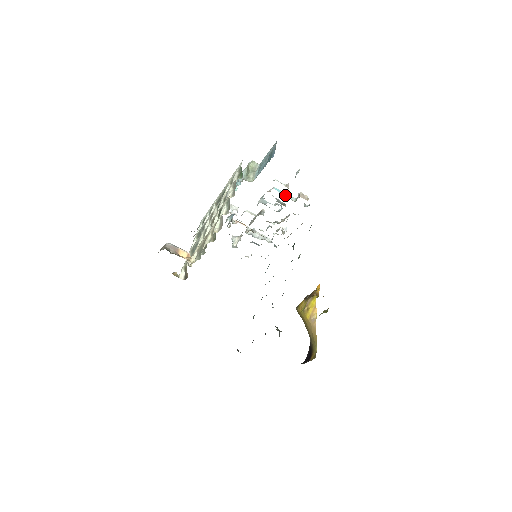
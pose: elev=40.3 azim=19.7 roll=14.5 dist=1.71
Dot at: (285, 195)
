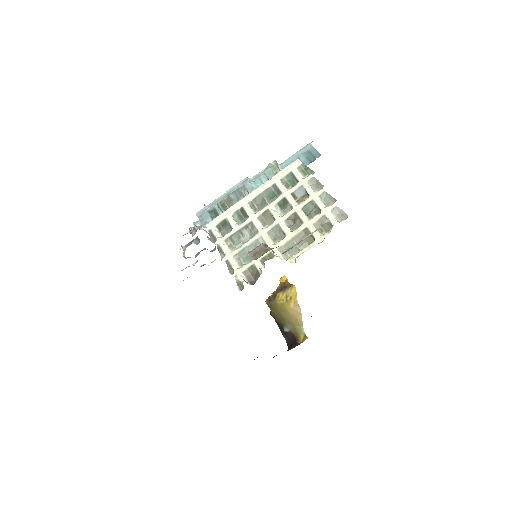
Dot at: occluded
